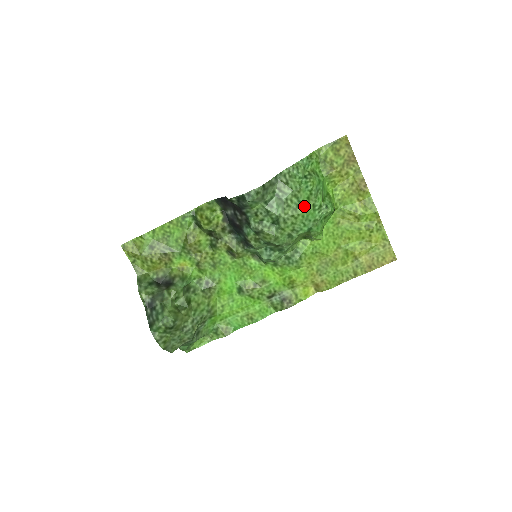
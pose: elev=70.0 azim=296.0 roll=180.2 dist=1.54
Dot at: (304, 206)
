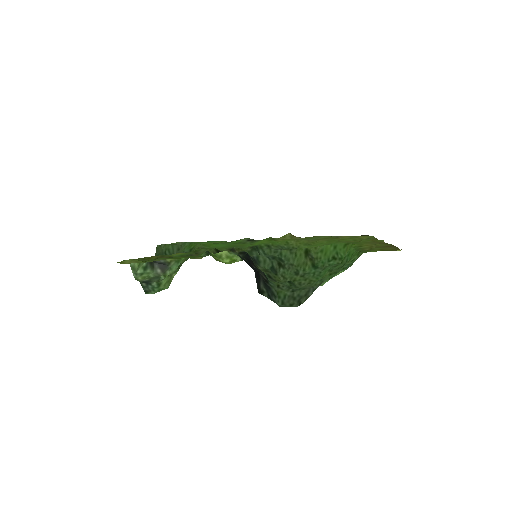
Dot at: (323, 277)
